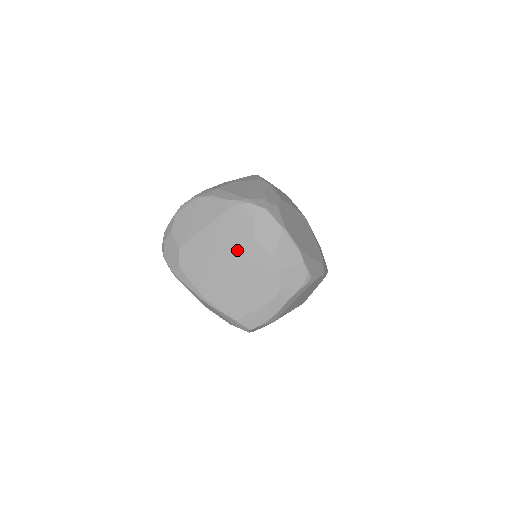
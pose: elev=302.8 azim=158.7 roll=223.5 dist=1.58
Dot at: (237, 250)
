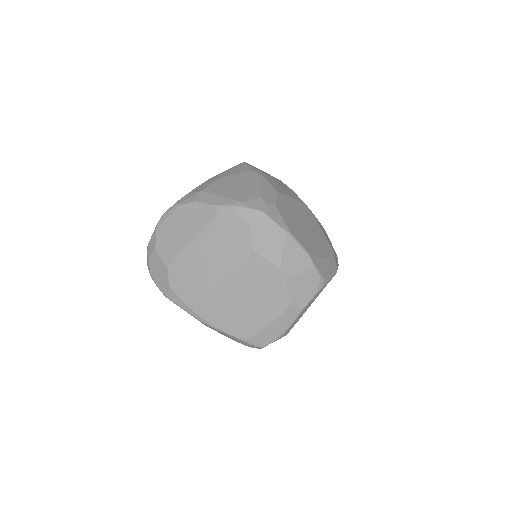
Dot at: (235, 264)
